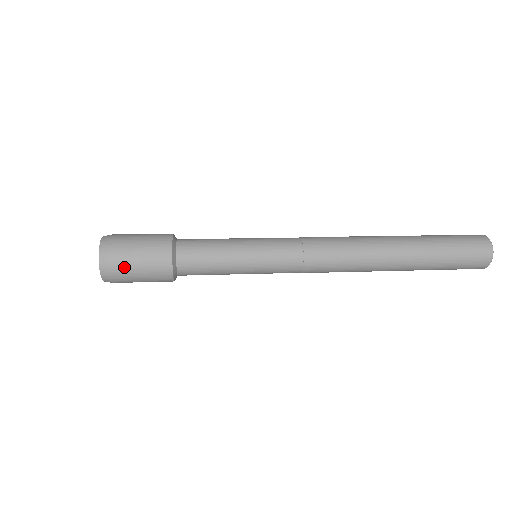
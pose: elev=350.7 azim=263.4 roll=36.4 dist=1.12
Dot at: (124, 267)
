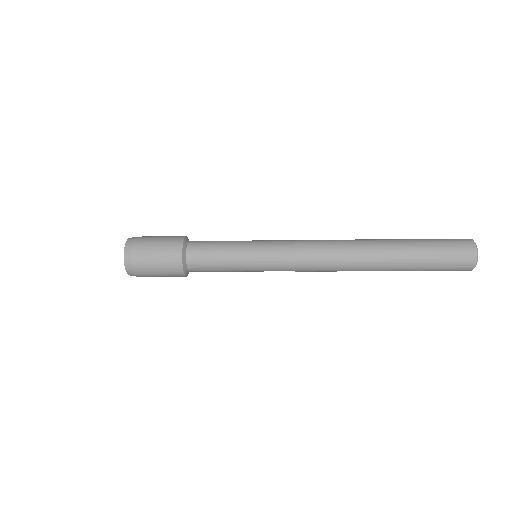
Dot at: (146, 273)
